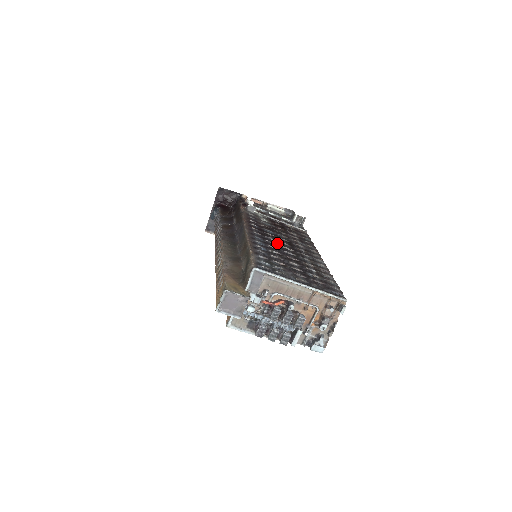
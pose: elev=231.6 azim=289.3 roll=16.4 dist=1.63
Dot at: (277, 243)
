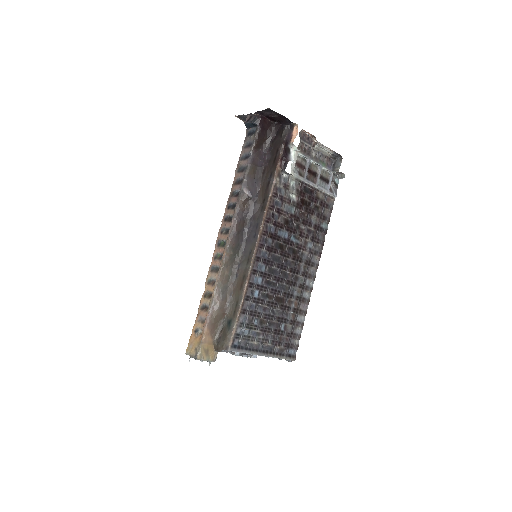
Dot at: (279, 266)
